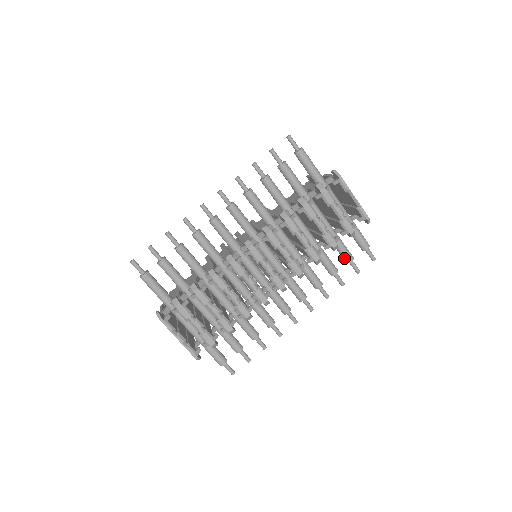
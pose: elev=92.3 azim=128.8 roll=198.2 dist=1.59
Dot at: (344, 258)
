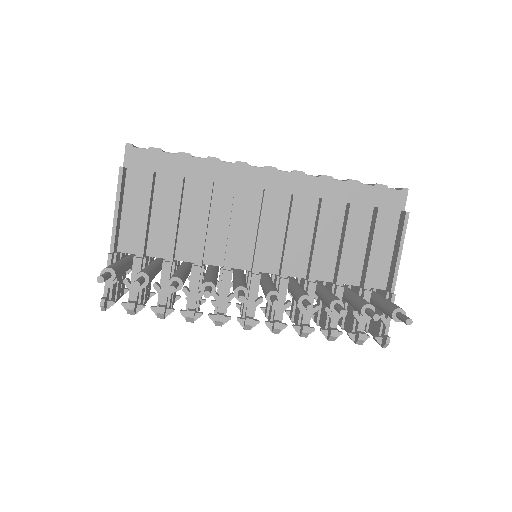
Dot at: occluded
